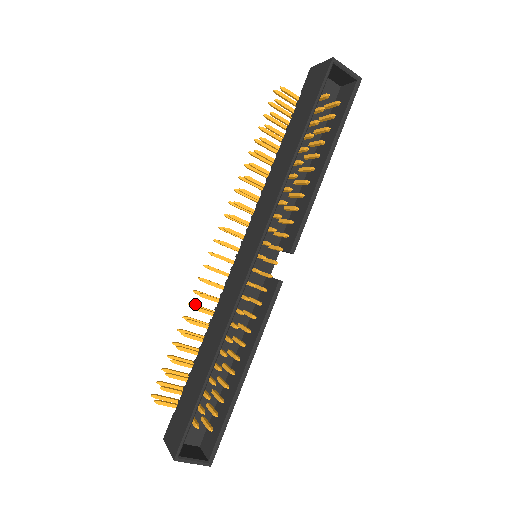
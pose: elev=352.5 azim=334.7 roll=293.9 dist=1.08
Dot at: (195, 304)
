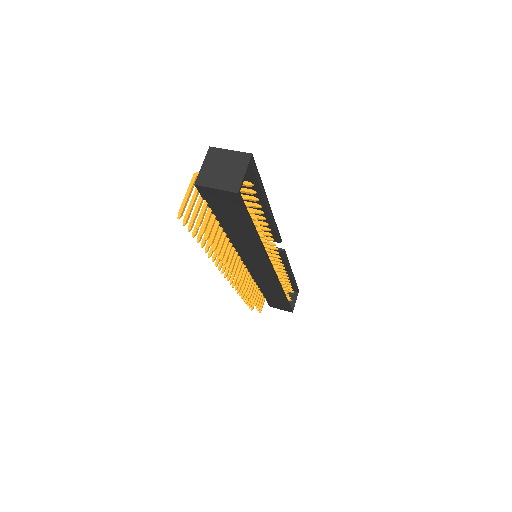
Dot at: (238, 288)
